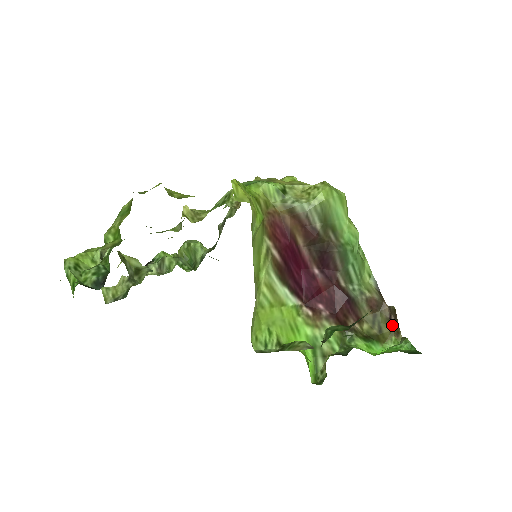
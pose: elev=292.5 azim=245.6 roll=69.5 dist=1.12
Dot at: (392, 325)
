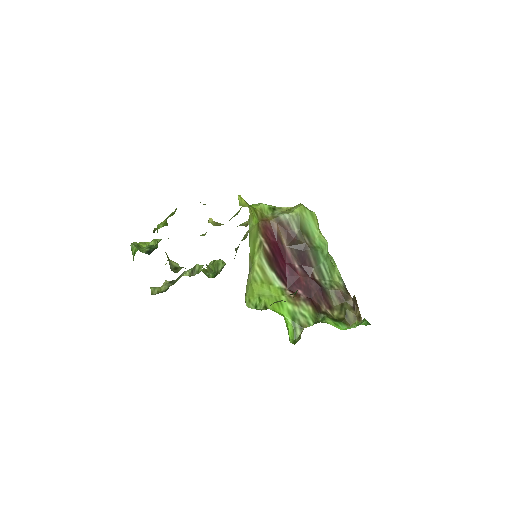
Dot at: (355, 312)
